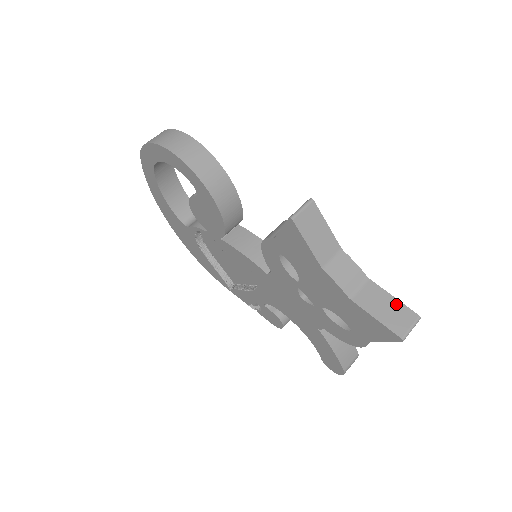
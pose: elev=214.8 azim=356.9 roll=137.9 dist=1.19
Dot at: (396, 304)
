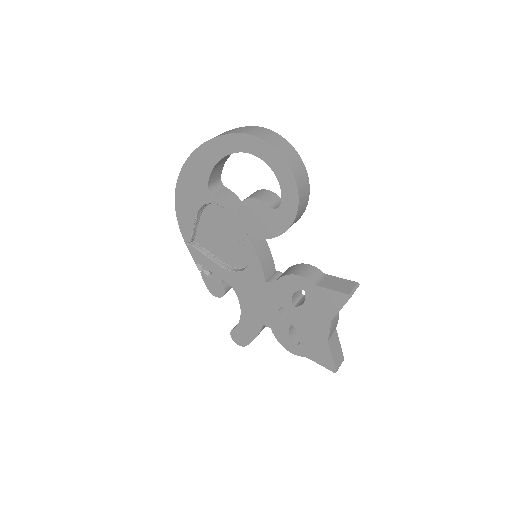
Dot at: (340, 349)
